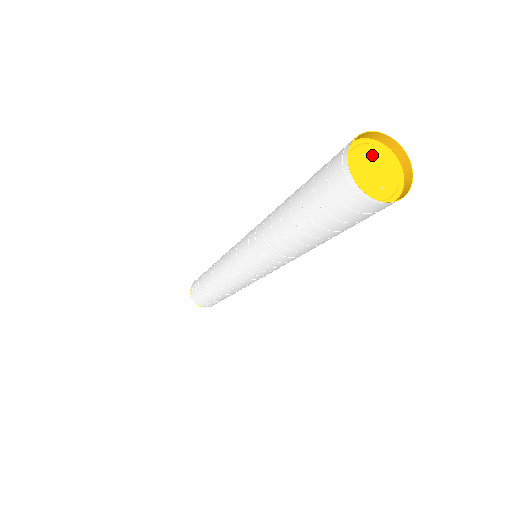
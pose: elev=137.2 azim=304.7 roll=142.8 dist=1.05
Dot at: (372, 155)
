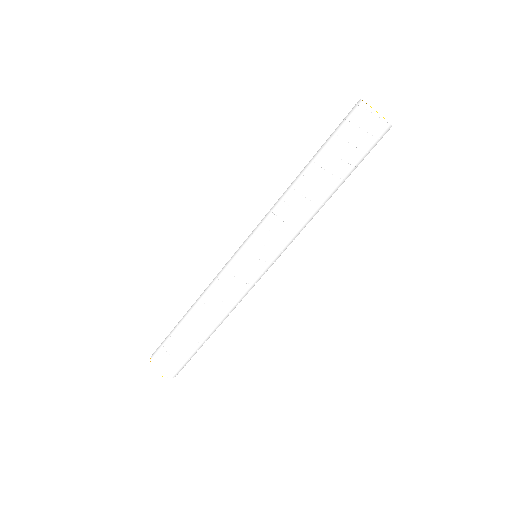
Dot at: occluded
